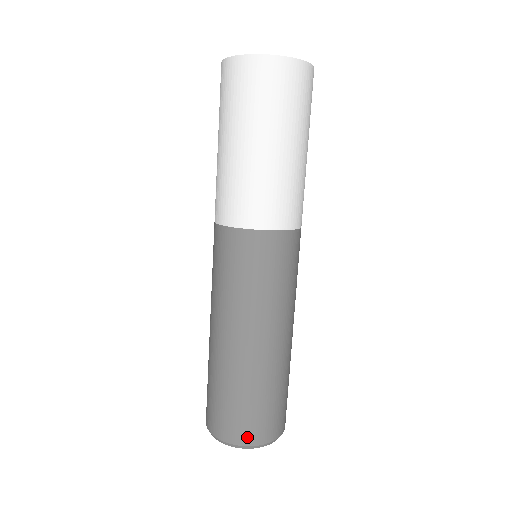
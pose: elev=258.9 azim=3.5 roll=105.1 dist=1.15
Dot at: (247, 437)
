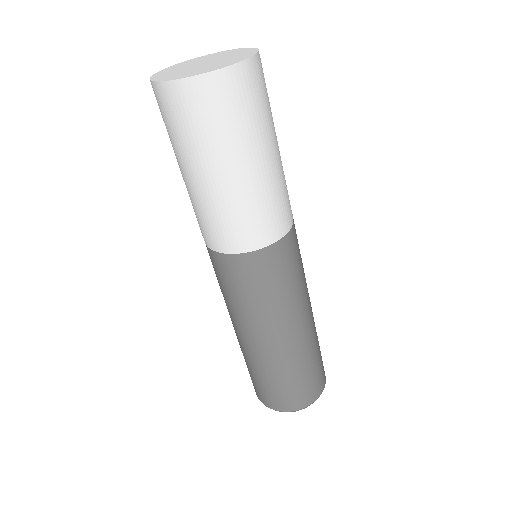
Dot at: (295, 405)
